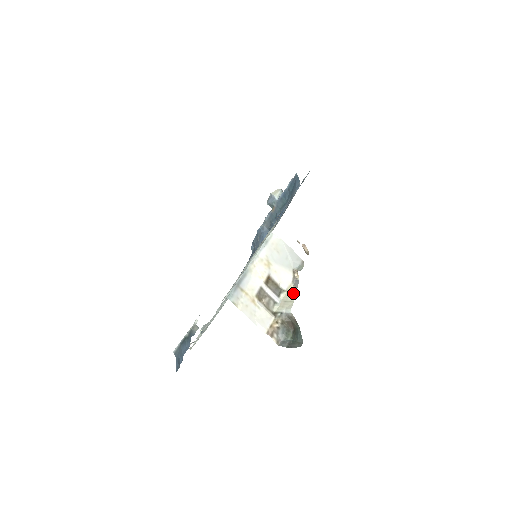
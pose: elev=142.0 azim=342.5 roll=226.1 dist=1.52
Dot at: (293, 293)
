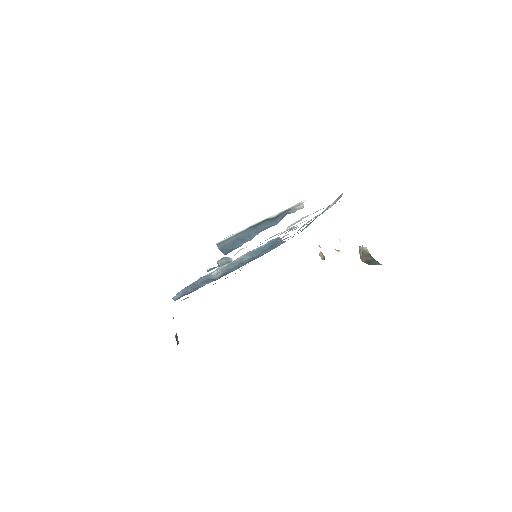
Dot at: occluded
